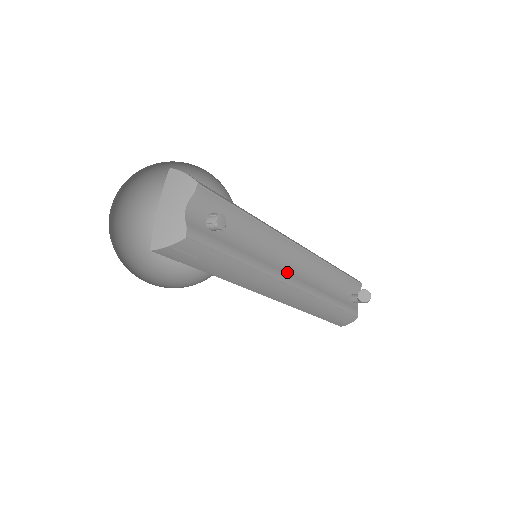
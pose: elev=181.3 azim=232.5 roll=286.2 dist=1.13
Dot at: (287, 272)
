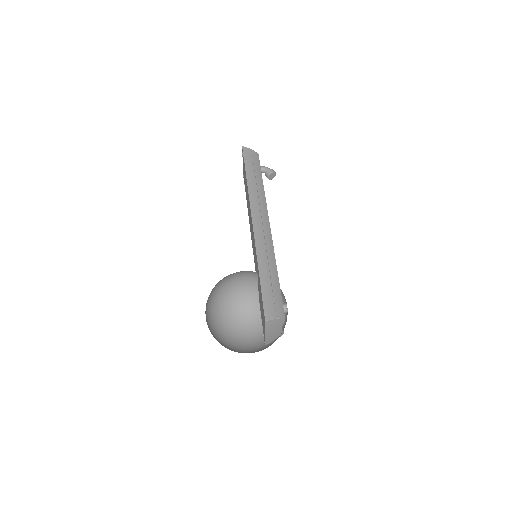
Dot at: occluded
